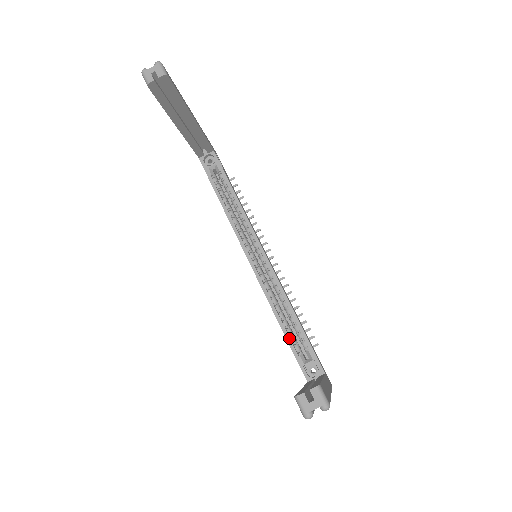
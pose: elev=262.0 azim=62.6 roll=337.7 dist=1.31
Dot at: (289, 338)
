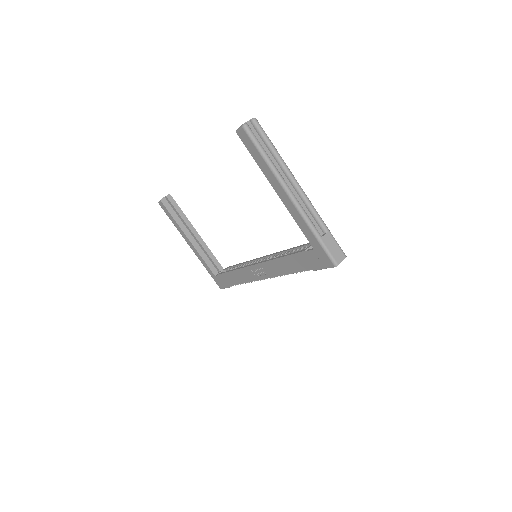
Dot at: (292, 253)
